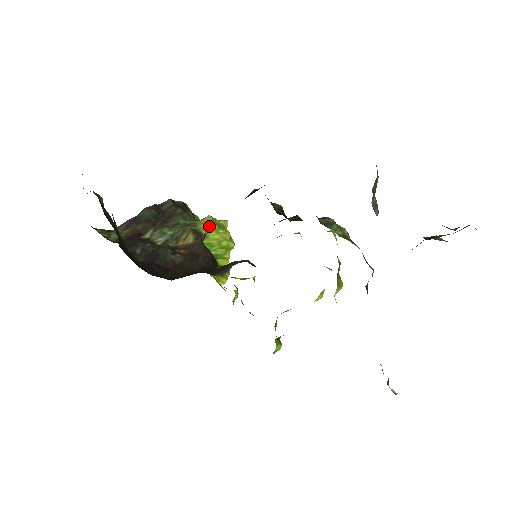
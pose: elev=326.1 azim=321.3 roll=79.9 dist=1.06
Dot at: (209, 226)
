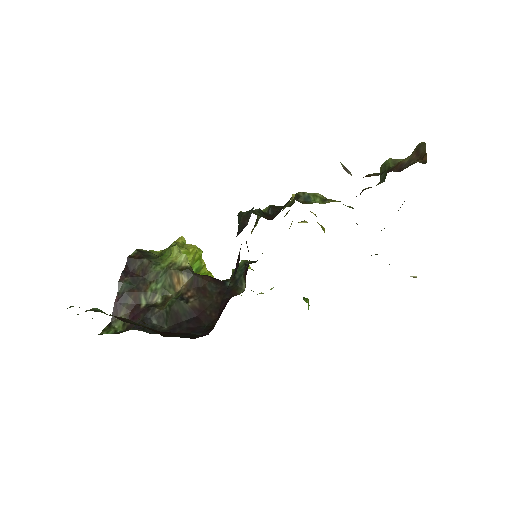
Dot at: (186, 256)
